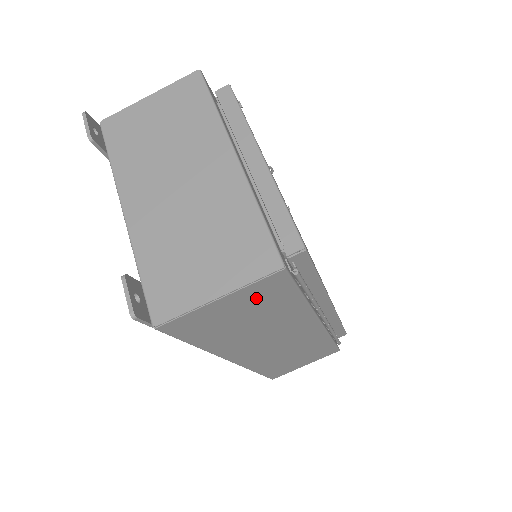
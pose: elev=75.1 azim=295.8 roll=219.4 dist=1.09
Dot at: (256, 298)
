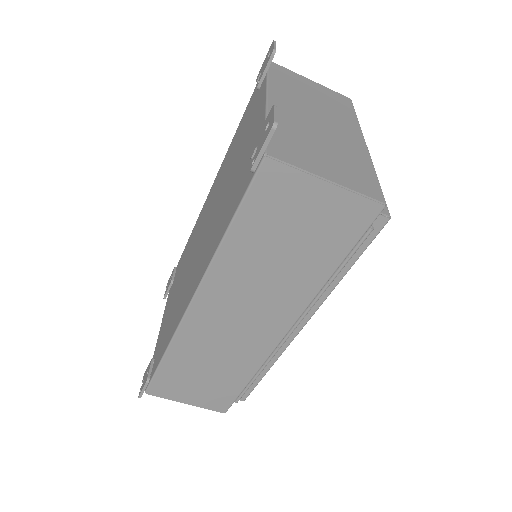
Dot at: (332, 219)
